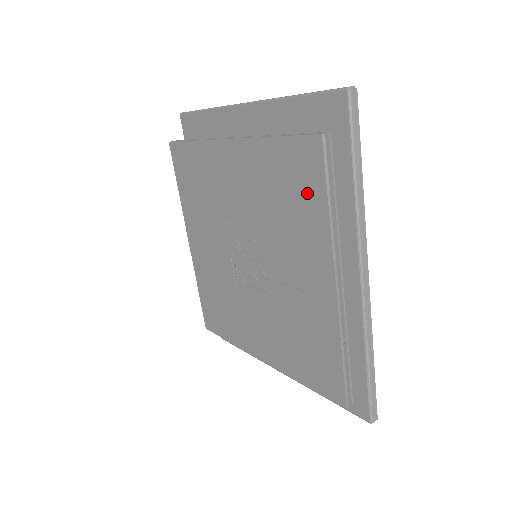
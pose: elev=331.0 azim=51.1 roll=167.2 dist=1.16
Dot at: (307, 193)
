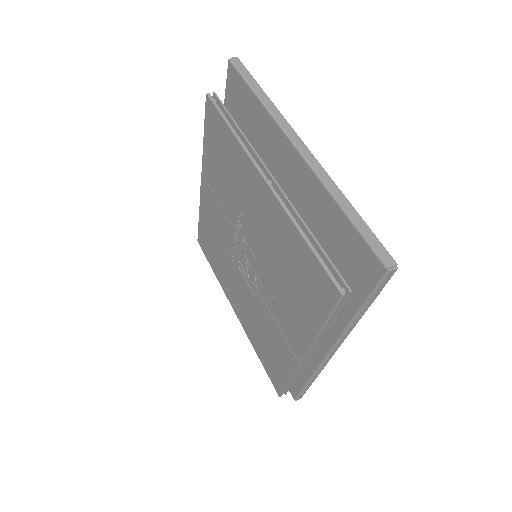
Dot at: (311, 301)
